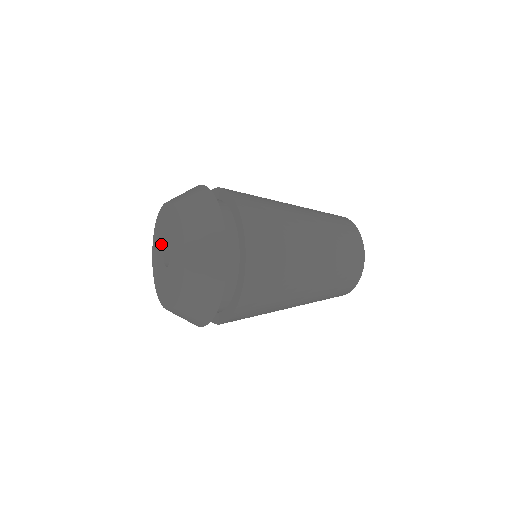
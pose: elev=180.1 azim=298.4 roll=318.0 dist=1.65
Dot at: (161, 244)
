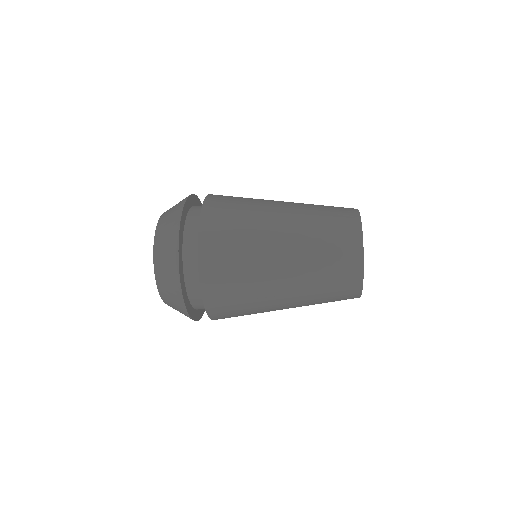
Dot at: occluded
